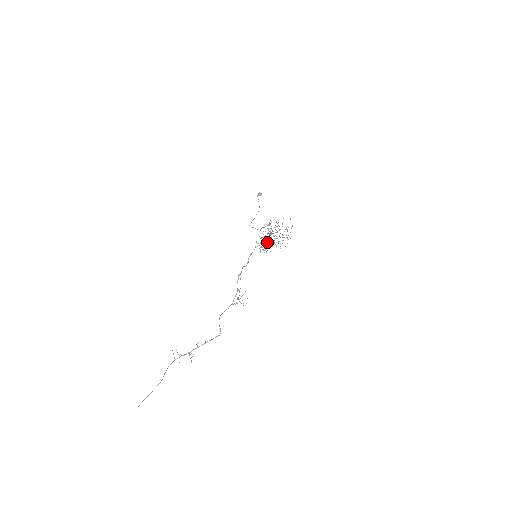
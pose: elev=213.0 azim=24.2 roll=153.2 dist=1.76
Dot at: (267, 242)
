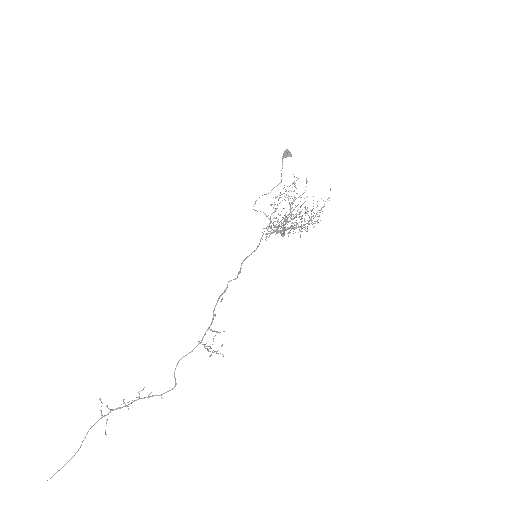
Dot at: (281, 223)
